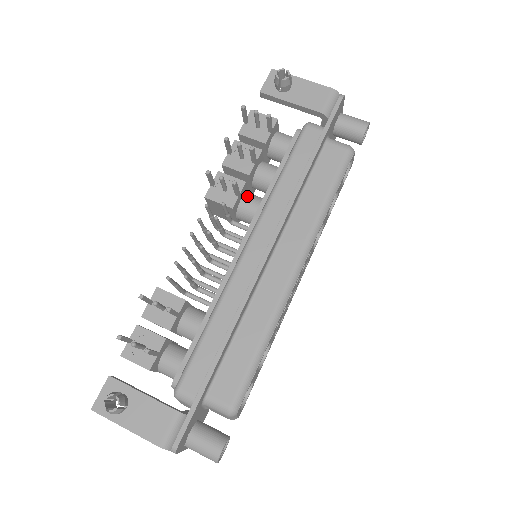
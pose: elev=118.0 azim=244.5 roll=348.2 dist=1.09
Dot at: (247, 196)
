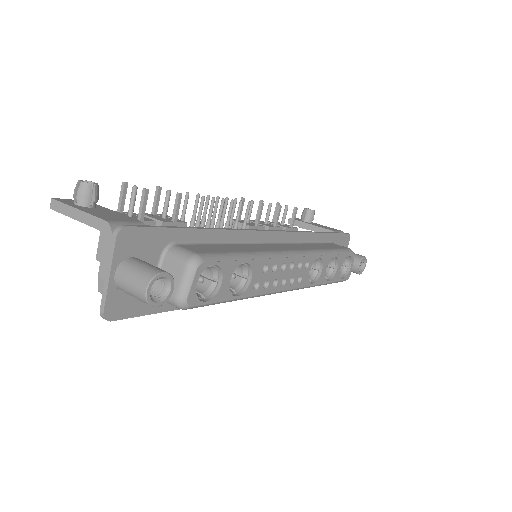
Dot at: occluded
